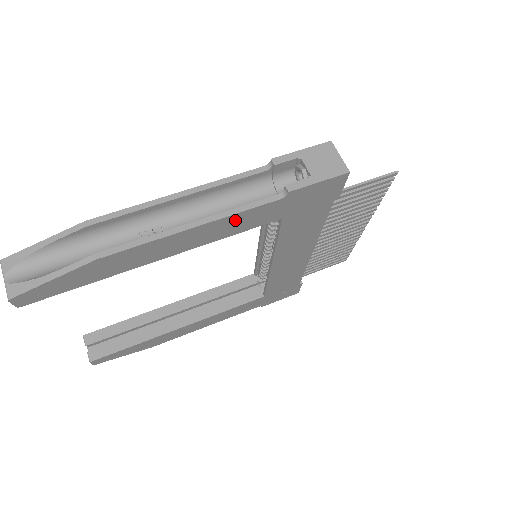
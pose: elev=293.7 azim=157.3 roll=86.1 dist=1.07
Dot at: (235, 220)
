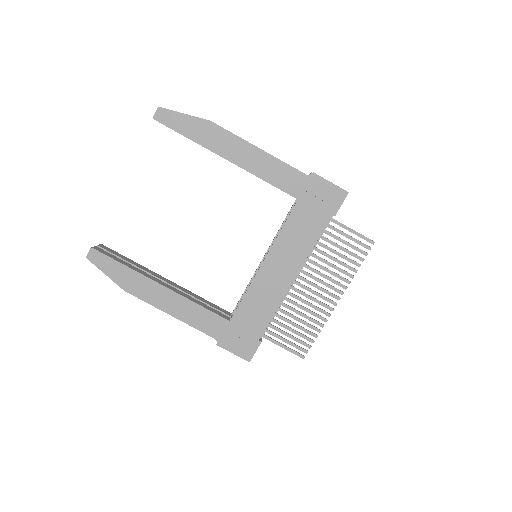
Dot at: (278, 168)
